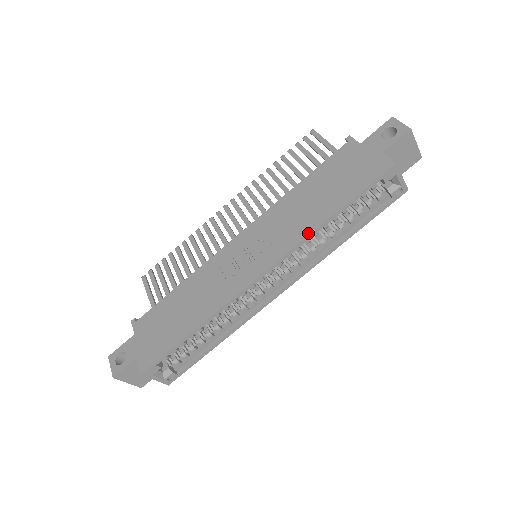
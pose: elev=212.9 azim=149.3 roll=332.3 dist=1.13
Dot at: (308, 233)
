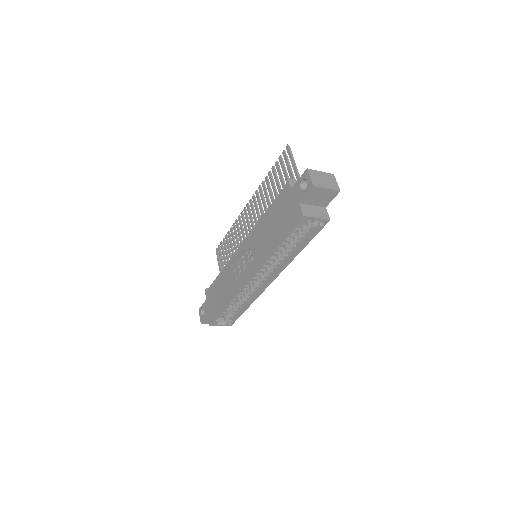
Dot at: (265, 258)
